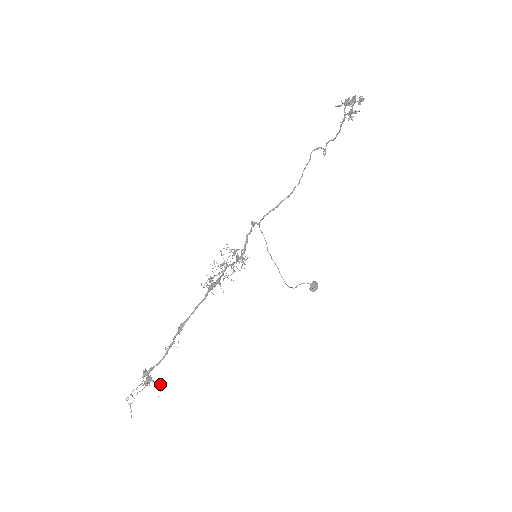
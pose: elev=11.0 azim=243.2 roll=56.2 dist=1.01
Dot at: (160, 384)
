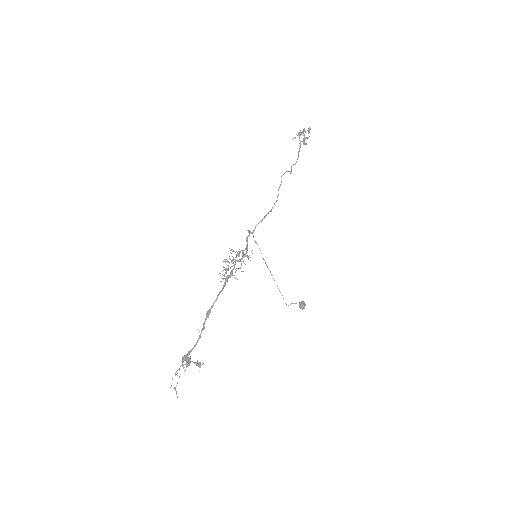
Dot at: (199, 362)
